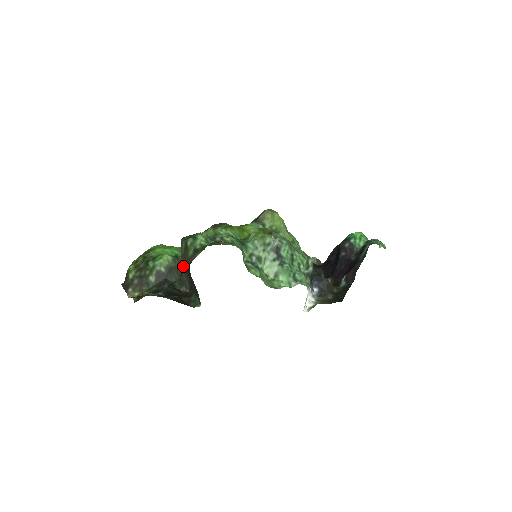
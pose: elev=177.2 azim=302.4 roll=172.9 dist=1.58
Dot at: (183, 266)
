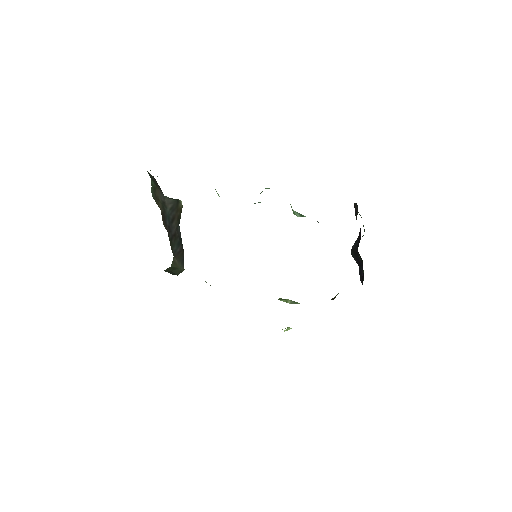
Dot at: occluded
